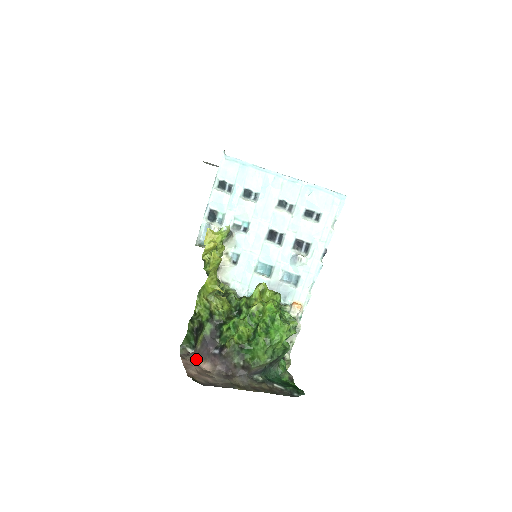
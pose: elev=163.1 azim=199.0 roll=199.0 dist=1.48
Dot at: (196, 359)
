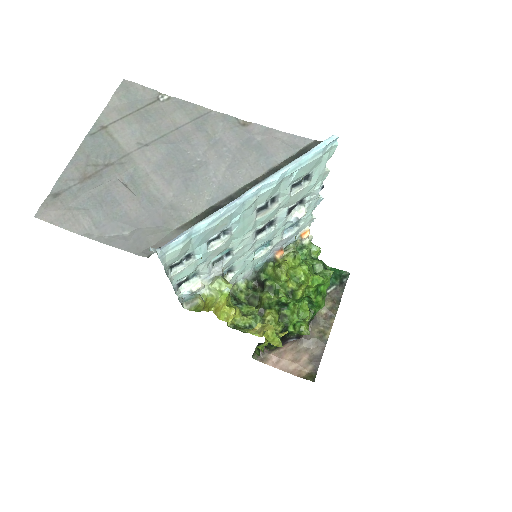
Dot at: (274, 351)
